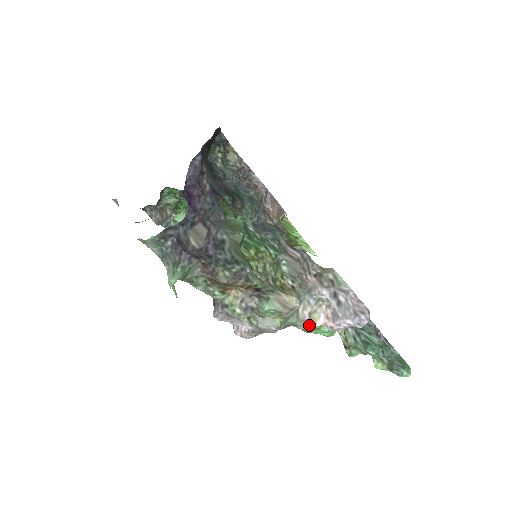
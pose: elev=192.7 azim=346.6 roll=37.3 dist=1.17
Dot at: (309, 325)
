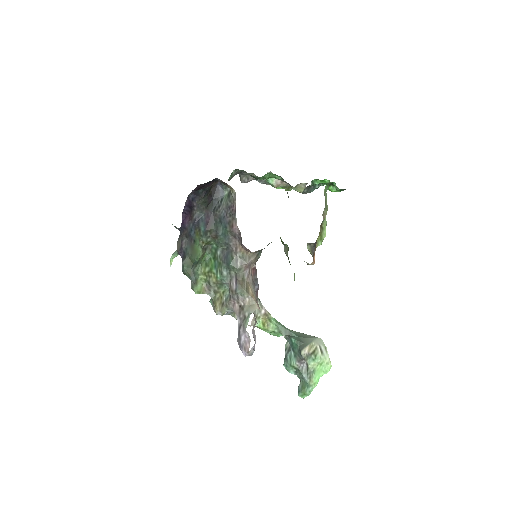
Dot at: occluded
